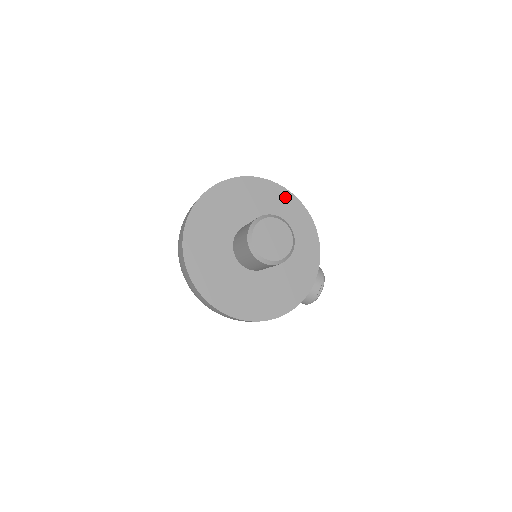
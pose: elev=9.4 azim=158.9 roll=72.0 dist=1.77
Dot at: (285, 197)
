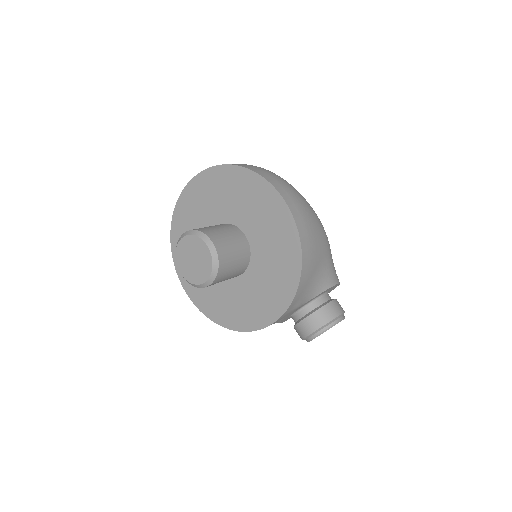
Dot at: (284, 220)
